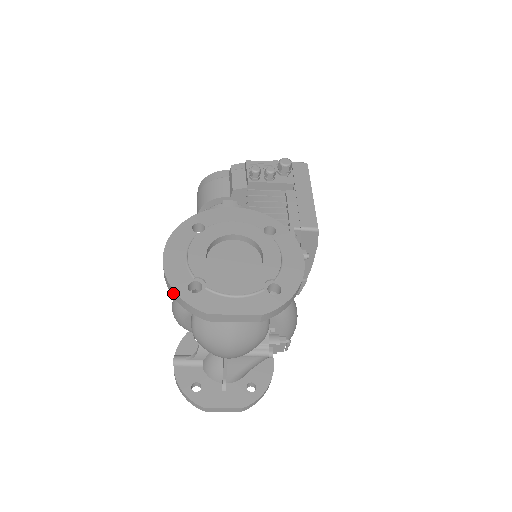
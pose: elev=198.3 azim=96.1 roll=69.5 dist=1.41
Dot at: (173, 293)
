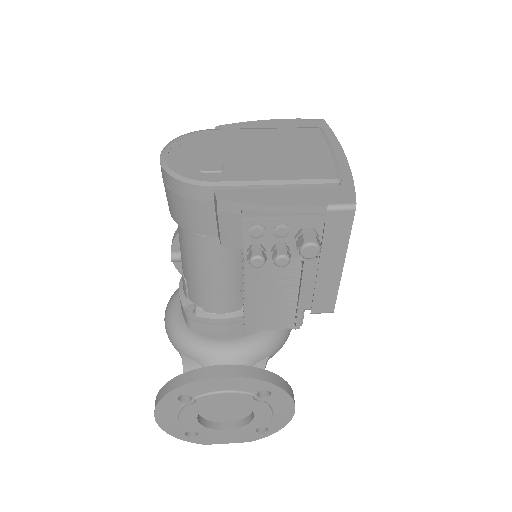
Dot at: occluded
